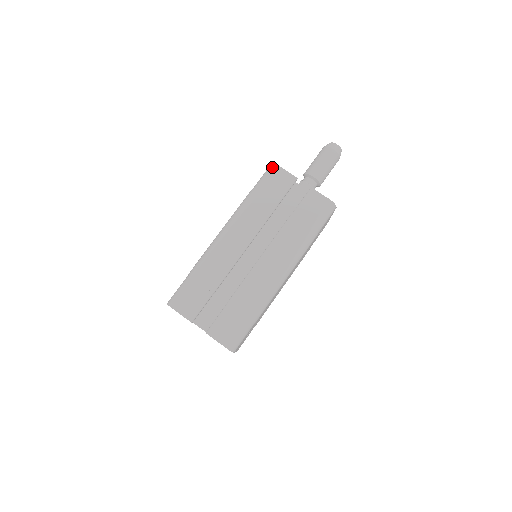
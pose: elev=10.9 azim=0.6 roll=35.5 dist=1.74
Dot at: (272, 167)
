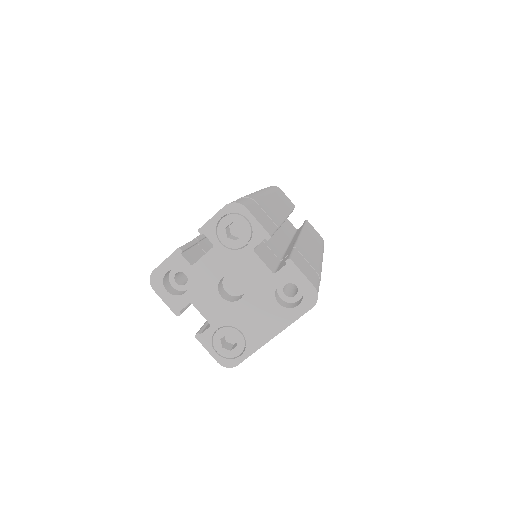
Dot at: (276, 186)
